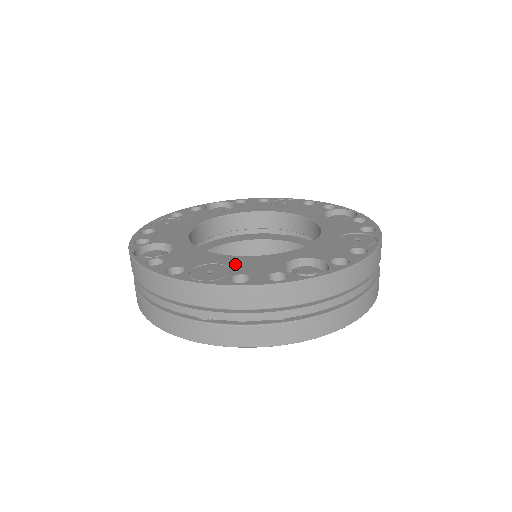
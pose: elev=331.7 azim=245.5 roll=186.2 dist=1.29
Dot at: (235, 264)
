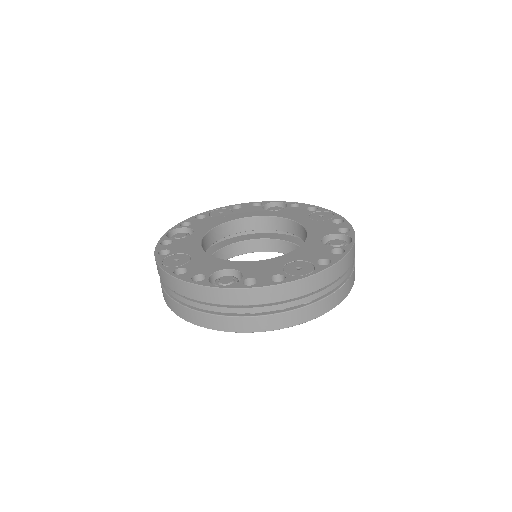
Dot at: (300, 257)
